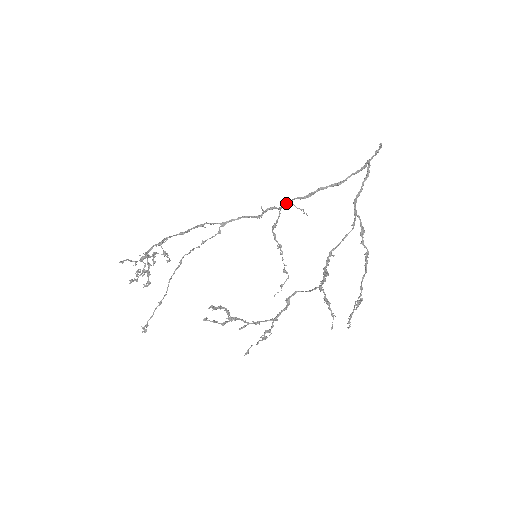
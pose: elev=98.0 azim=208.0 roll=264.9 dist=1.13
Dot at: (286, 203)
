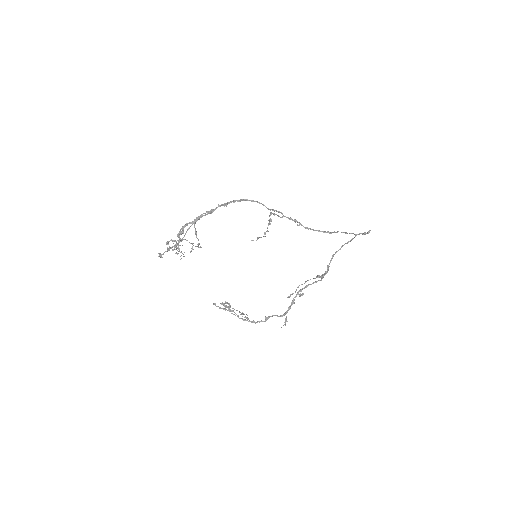
Dot at: (291, 219)
